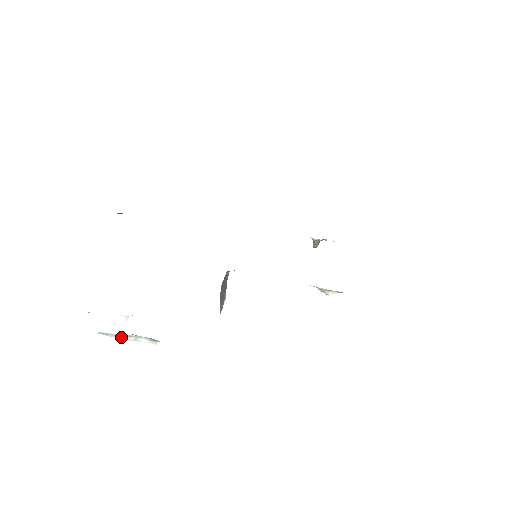
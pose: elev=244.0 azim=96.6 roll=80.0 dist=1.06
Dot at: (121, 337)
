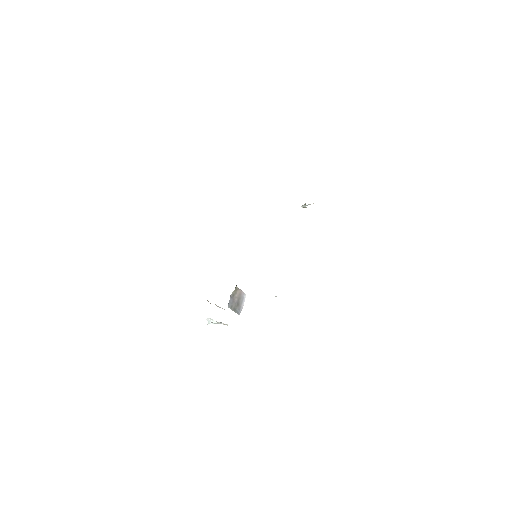
Dot at: occluded
